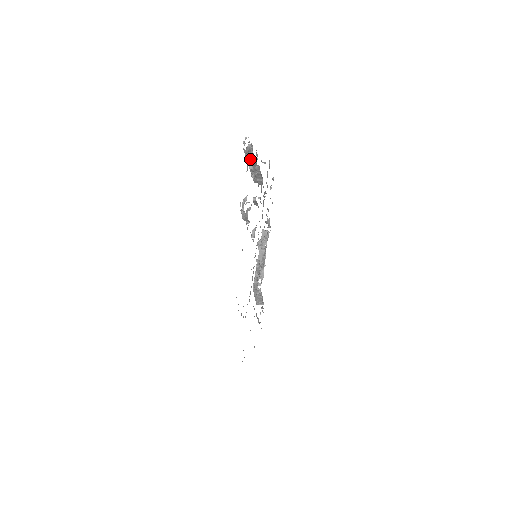
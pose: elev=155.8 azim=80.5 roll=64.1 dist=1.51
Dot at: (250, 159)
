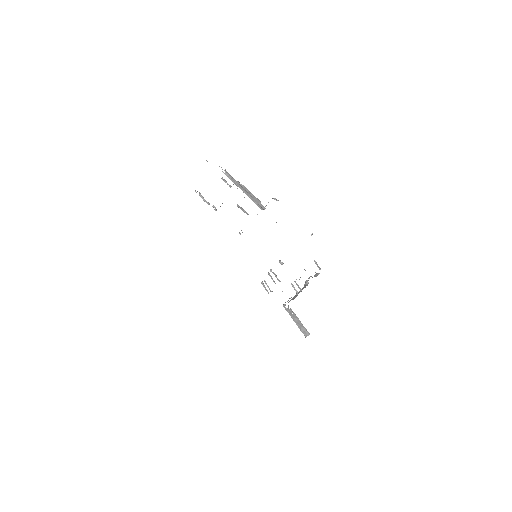
Dot at: occluded
